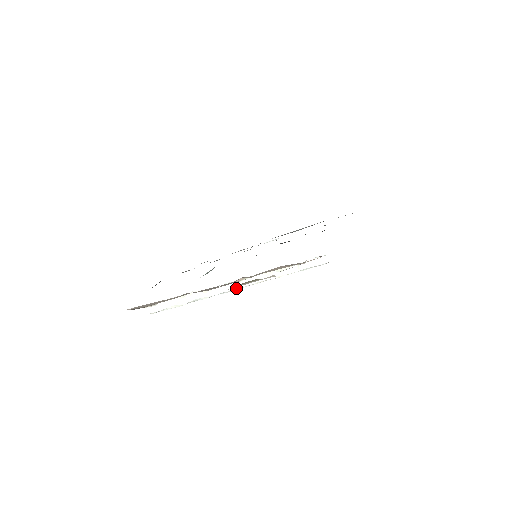
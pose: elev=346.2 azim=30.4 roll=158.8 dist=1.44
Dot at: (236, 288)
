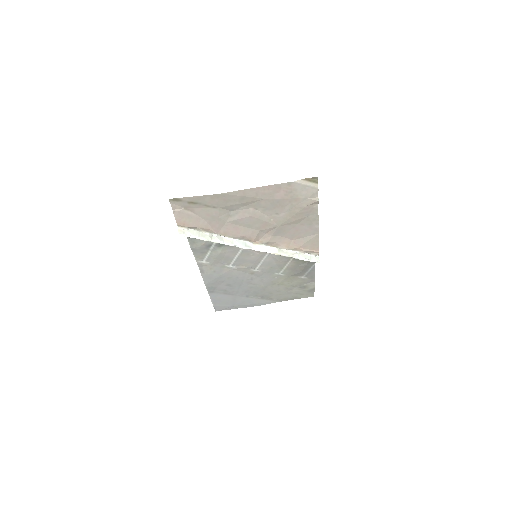
Dot at: (252, 247)
